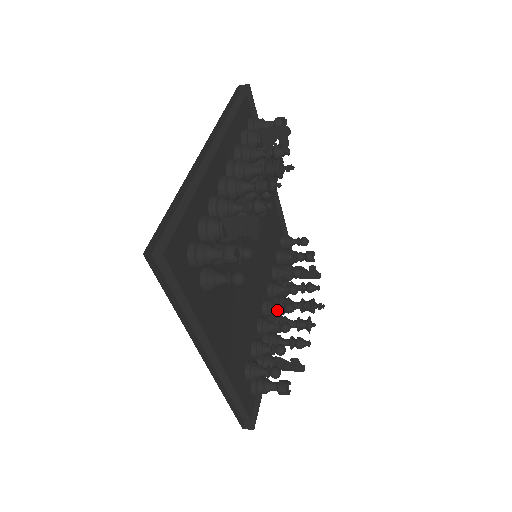
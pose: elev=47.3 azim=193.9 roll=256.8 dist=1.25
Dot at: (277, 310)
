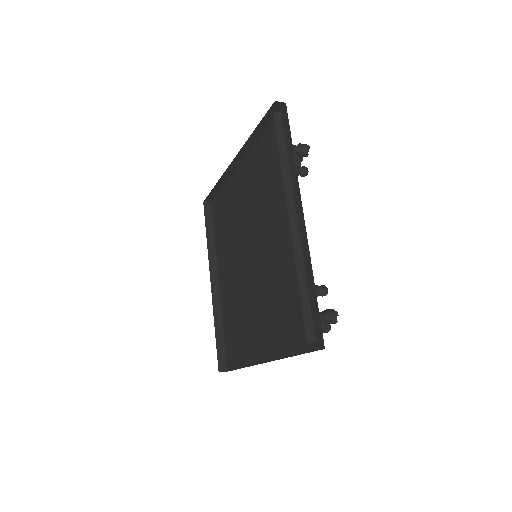
Dot at: occluded
